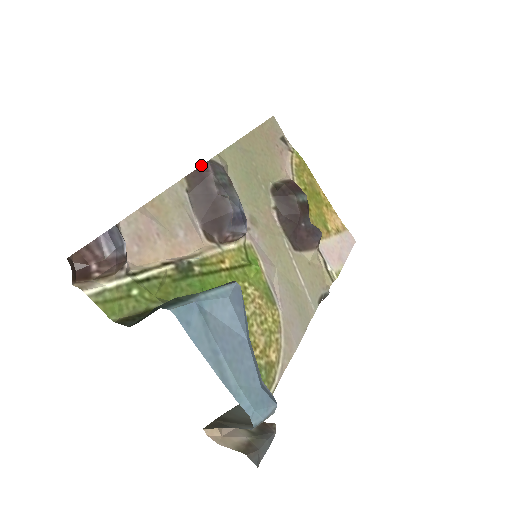
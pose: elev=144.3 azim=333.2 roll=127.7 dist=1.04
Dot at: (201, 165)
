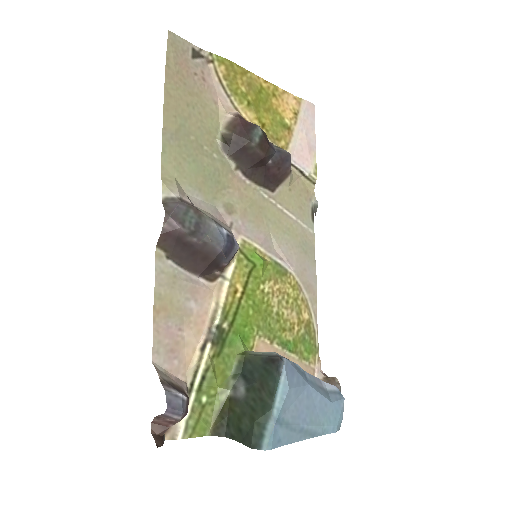
Dot at: (163, 223)
